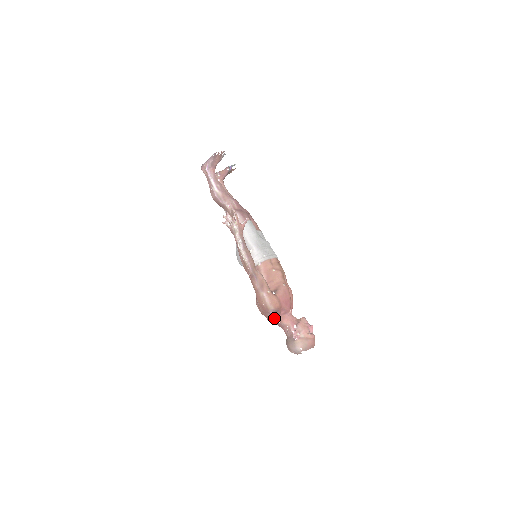
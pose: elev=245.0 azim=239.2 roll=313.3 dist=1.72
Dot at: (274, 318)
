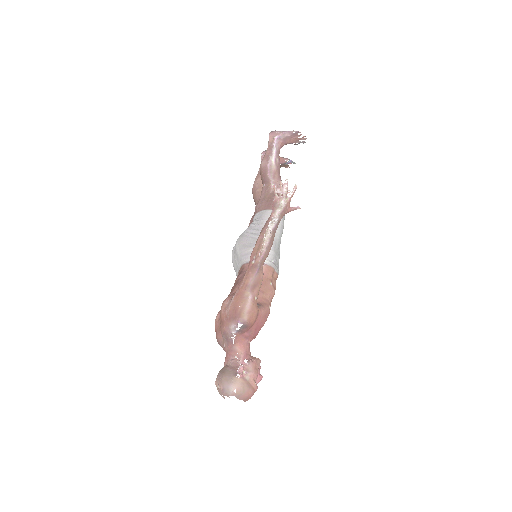
Dot at: (234, 331)
